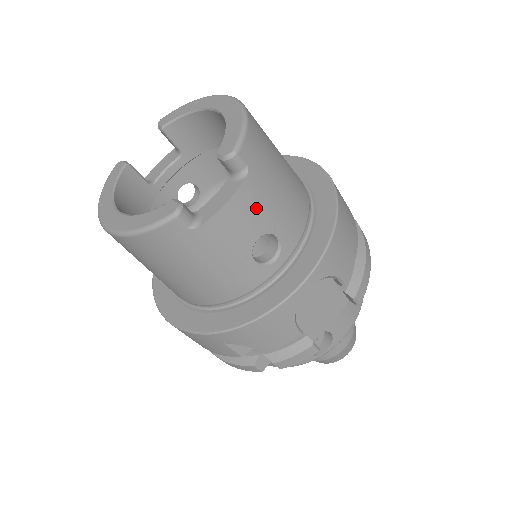
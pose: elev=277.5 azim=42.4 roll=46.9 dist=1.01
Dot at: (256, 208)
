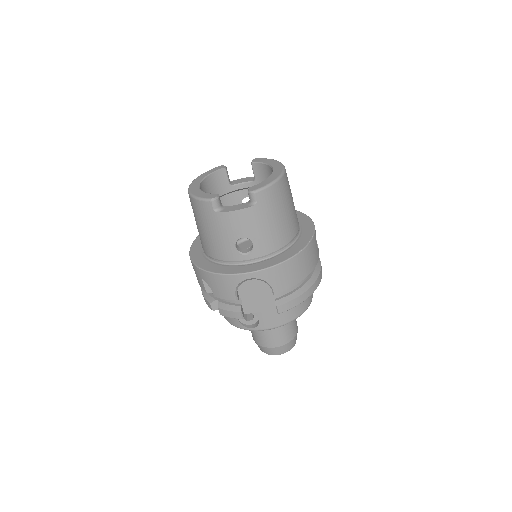
Dot at: (249, 223)
